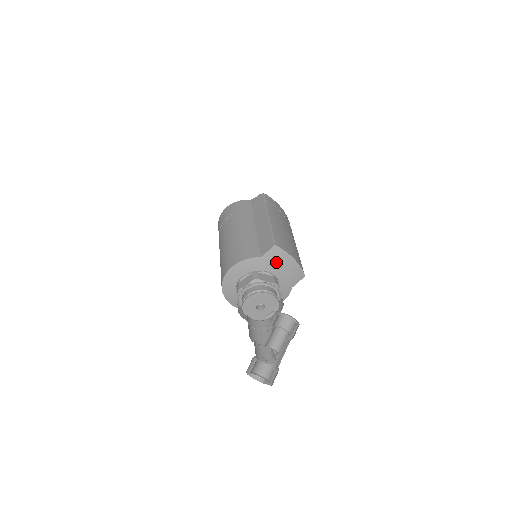
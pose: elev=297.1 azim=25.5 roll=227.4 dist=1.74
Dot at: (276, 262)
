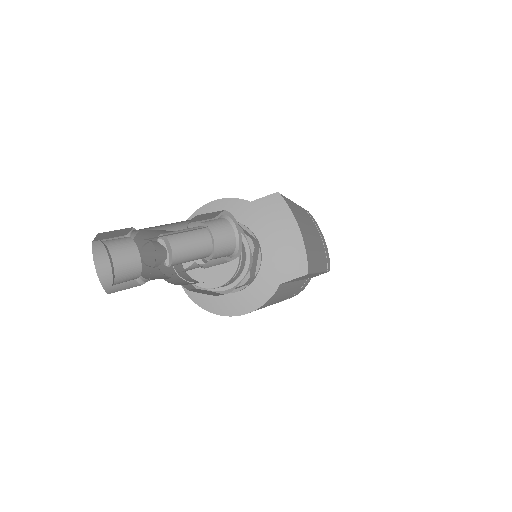
Dot at: (269, 219)
